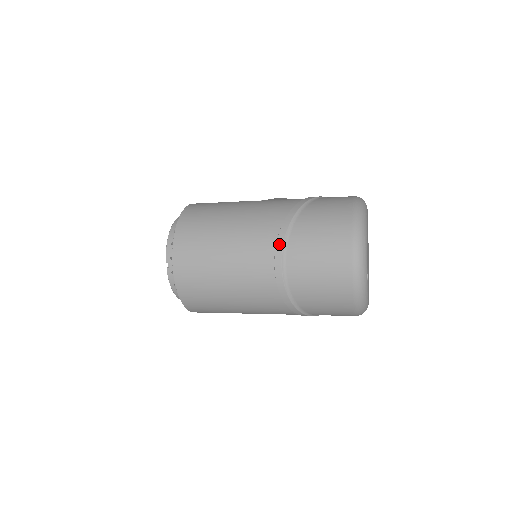
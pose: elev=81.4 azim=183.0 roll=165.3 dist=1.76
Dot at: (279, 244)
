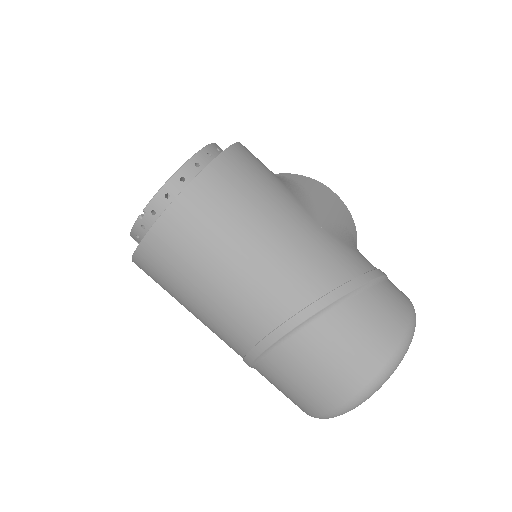
Dot at: (289, 324)
